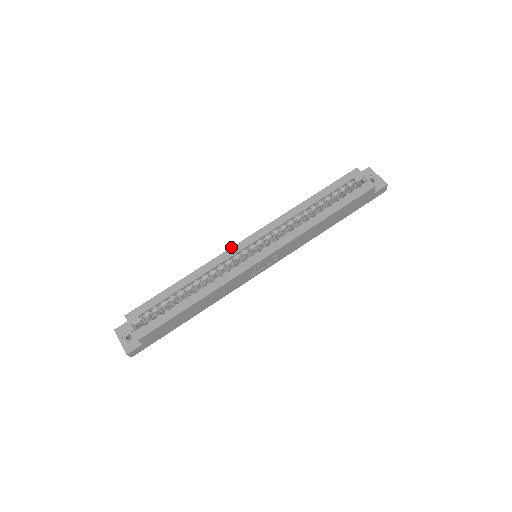
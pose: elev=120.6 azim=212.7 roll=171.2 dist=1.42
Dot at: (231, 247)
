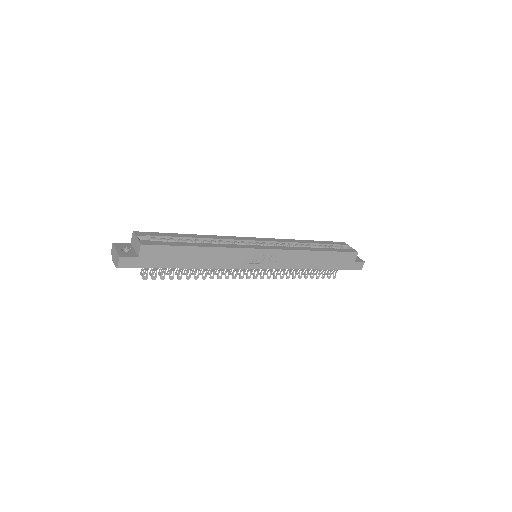
Dot at: occluded
